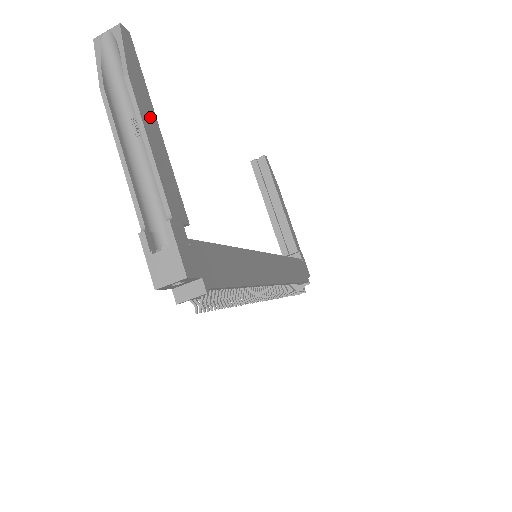
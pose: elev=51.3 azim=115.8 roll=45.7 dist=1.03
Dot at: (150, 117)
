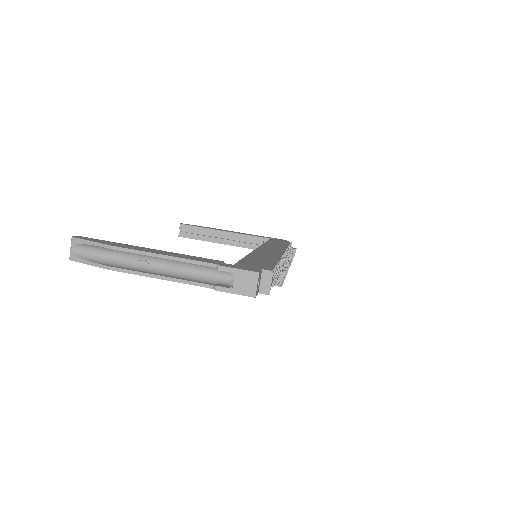
Dot at: (143, 249)
